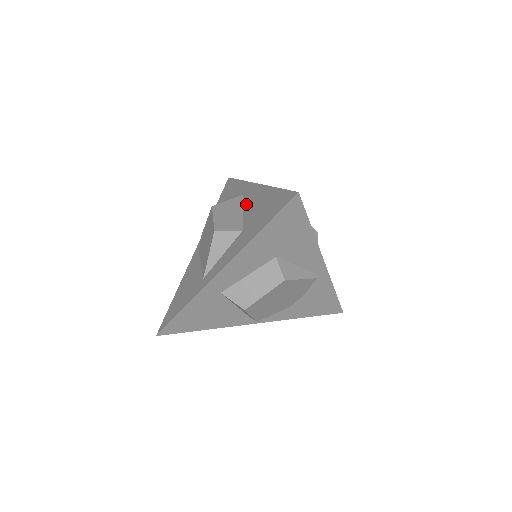
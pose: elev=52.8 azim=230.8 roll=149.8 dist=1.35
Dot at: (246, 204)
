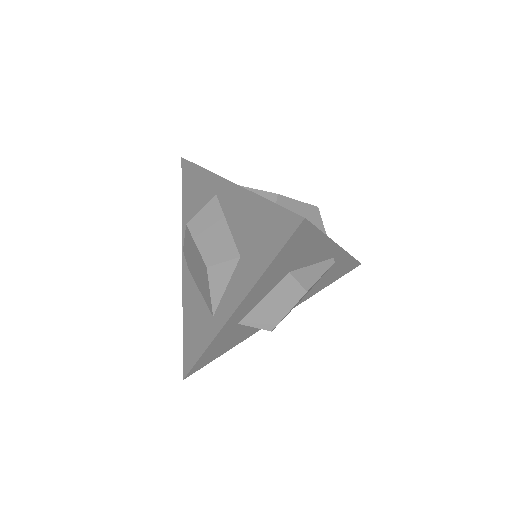
Dot at: (227, 213)
